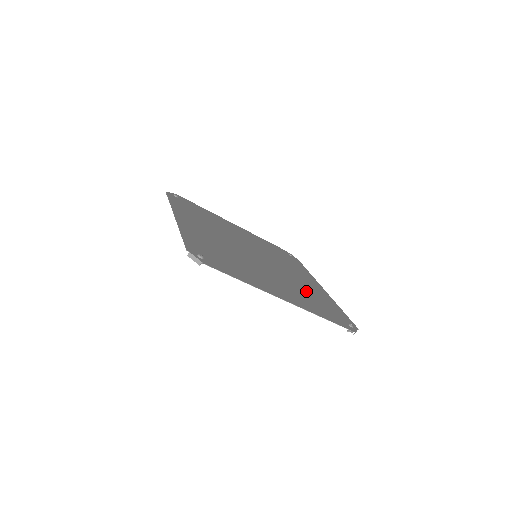
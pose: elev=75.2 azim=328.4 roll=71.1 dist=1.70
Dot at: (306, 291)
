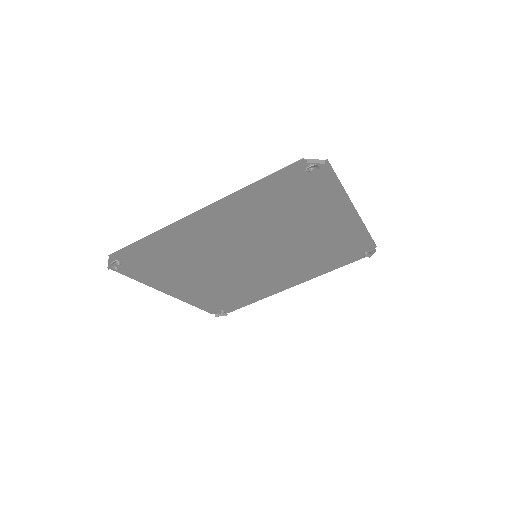
Dot at: (314, 257)
